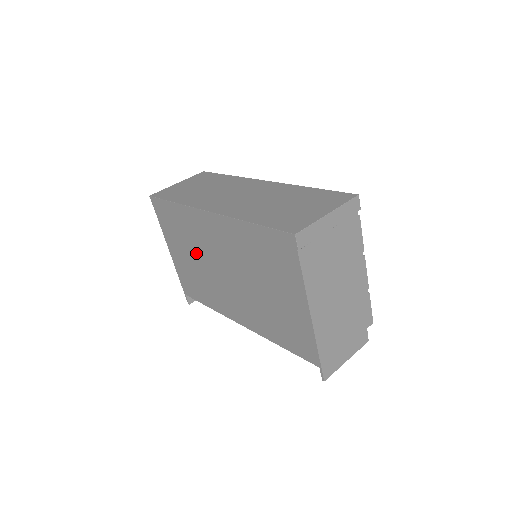
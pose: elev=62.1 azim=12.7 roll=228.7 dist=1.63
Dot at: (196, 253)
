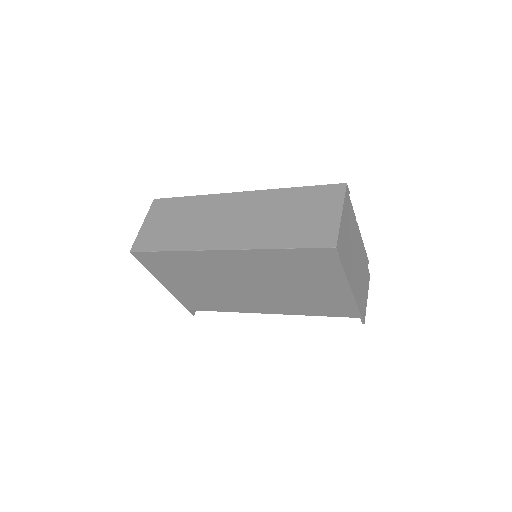
Dot at: (205, 280)
